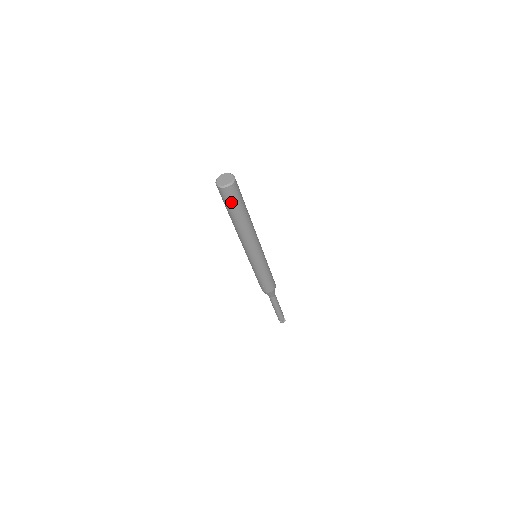
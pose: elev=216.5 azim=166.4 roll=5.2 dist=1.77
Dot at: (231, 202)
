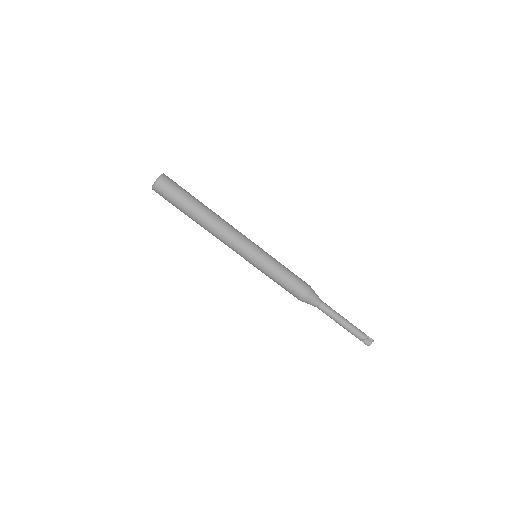
Dot at: (172, 198)
